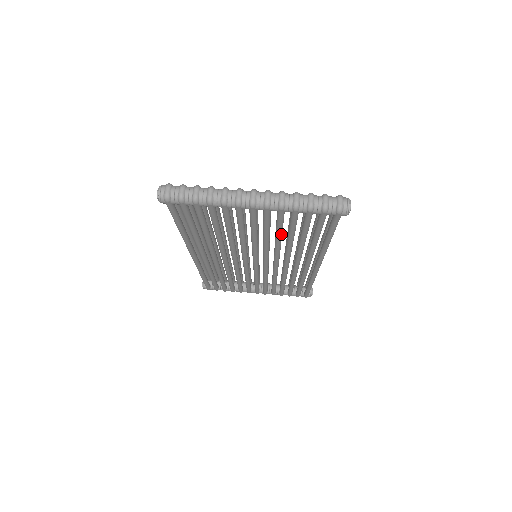
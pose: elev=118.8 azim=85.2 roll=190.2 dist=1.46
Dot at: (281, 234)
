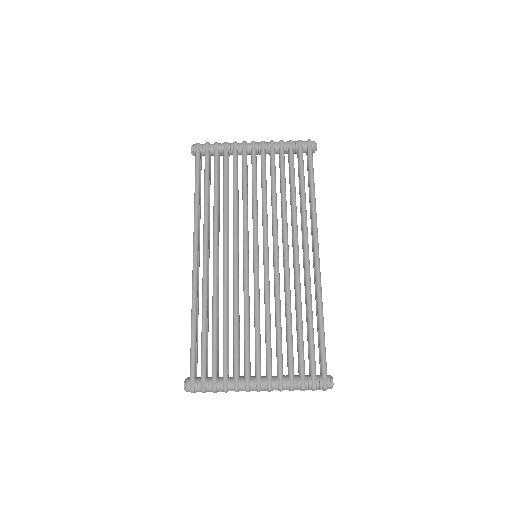
Dot at: occluded
